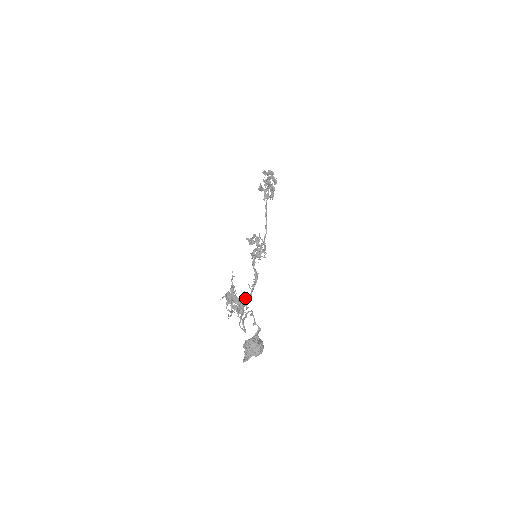
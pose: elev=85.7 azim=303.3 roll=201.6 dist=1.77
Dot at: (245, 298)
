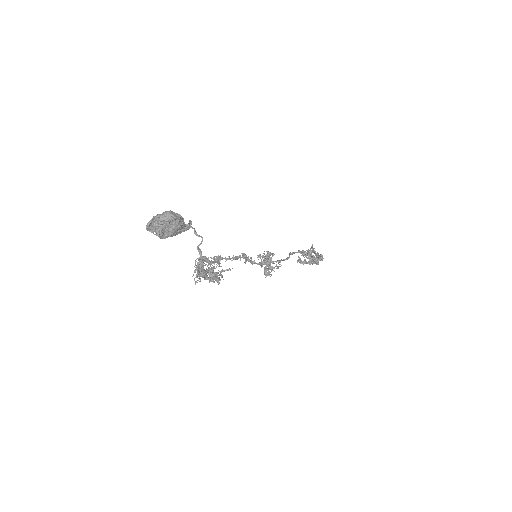
Dot at: (215, 256)
